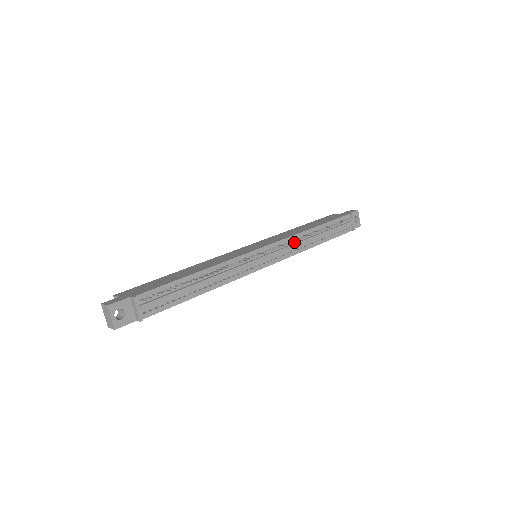
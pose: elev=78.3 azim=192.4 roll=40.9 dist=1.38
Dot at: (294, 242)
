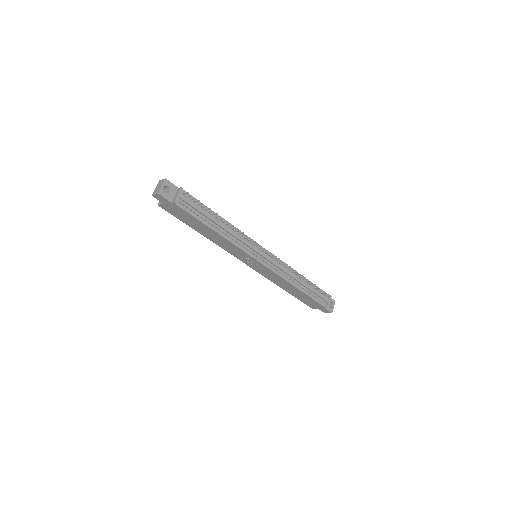
Dot at: (285, 269)
